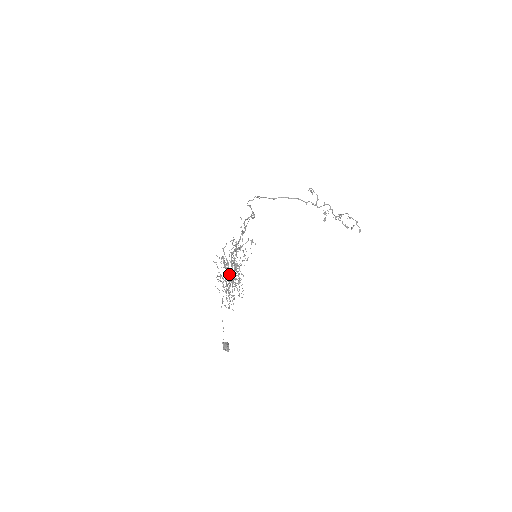
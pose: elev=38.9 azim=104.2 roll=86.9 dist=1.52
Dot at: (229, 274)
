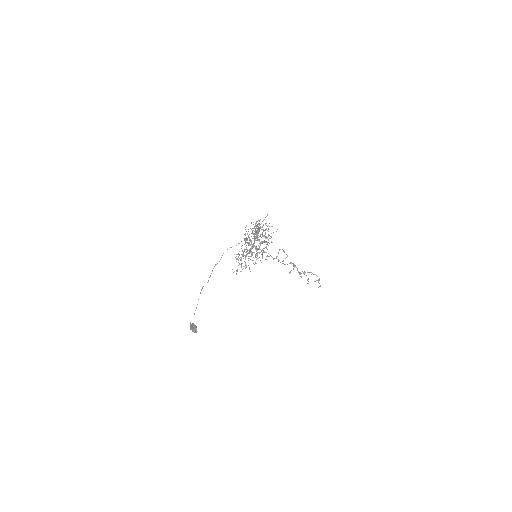
Dot at: occluded
